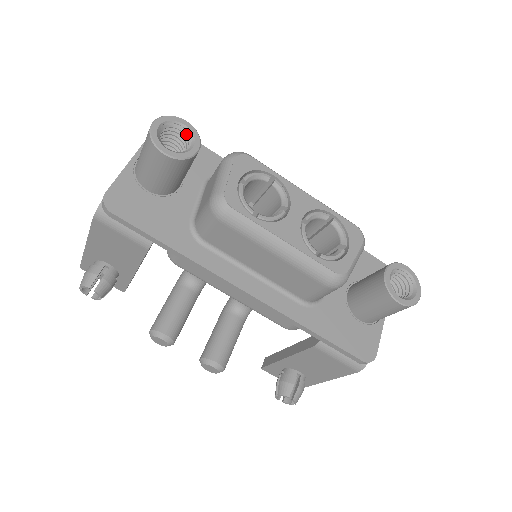
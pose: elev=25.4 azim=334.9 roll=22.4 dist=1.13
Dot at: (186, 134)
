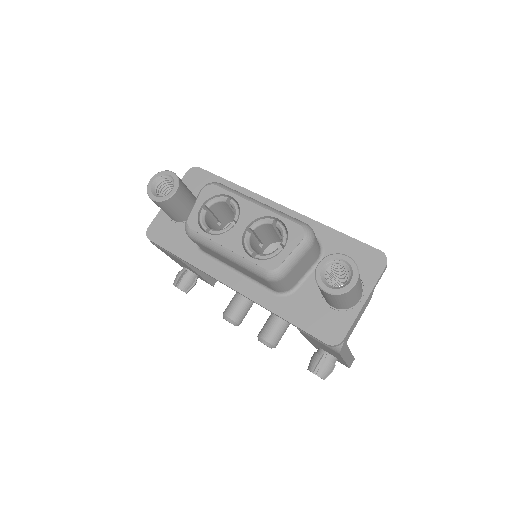
Dot at: (172, 181)
